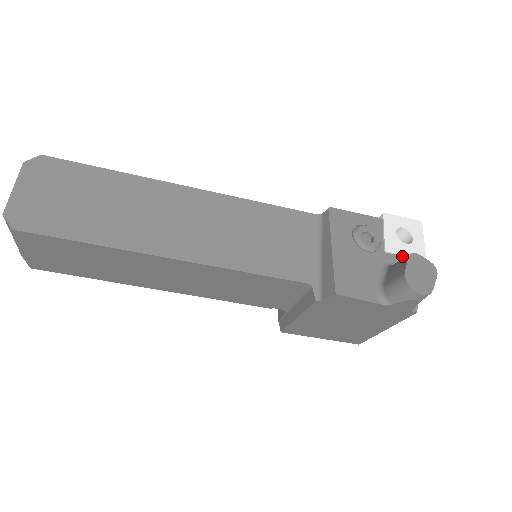
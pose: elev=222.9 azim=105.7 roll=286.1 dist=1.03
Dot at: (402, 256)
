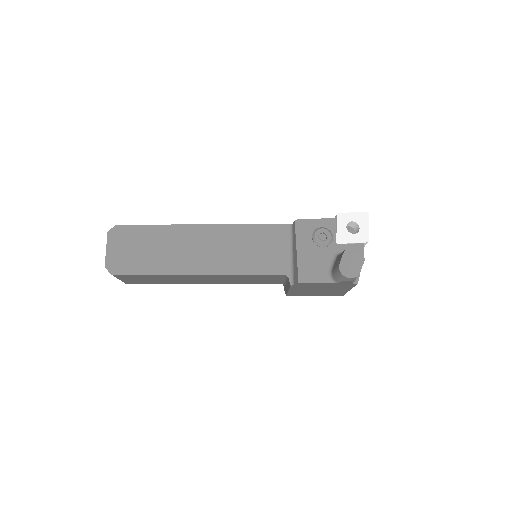
Dot at: (350, 244)
